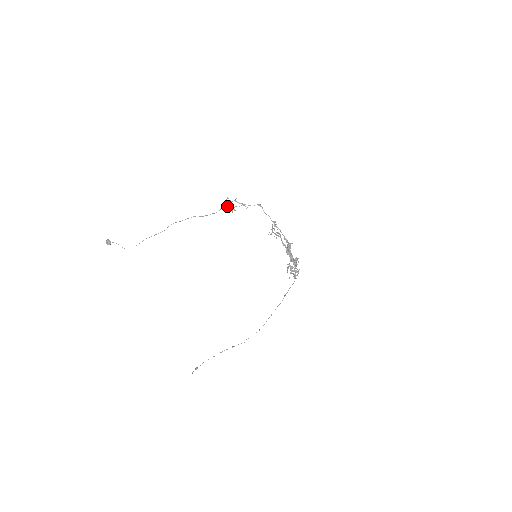
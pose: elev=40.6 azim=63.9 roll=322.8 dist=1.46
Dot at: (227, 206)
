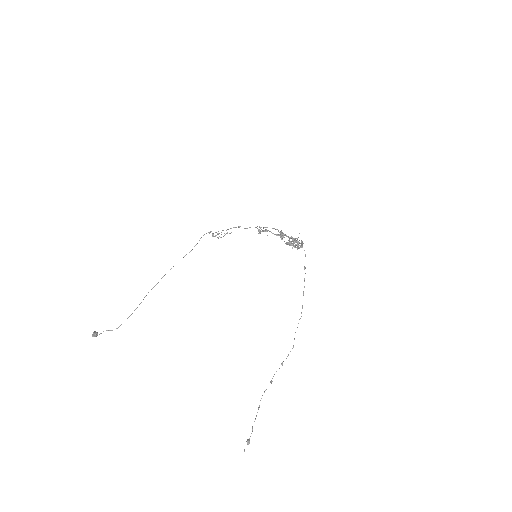
Dot at: occluded
